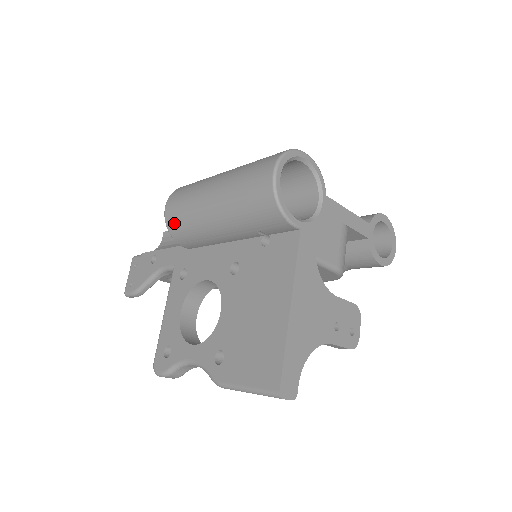
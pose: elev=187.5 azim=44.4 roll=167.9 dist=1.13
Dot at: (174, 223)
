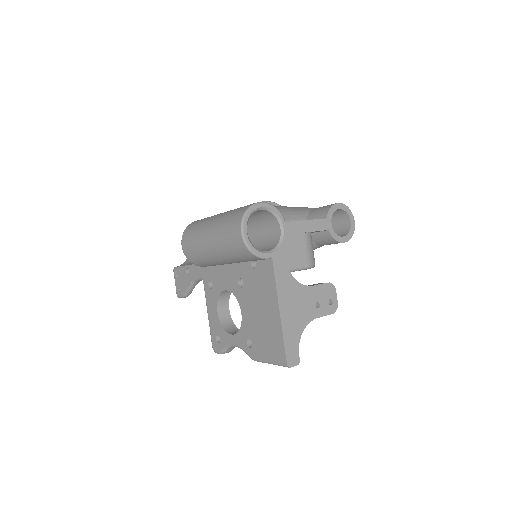
Dot at: (192, 258)
